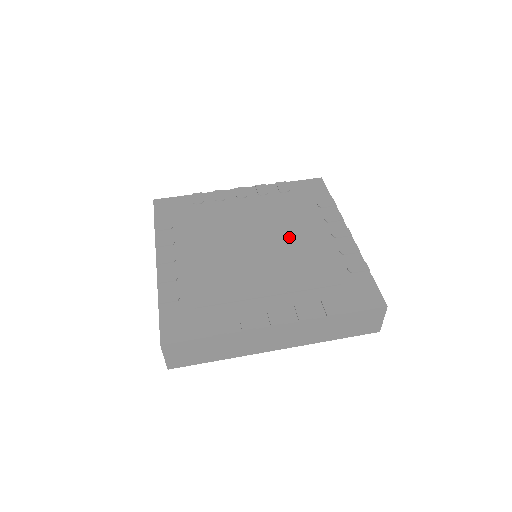
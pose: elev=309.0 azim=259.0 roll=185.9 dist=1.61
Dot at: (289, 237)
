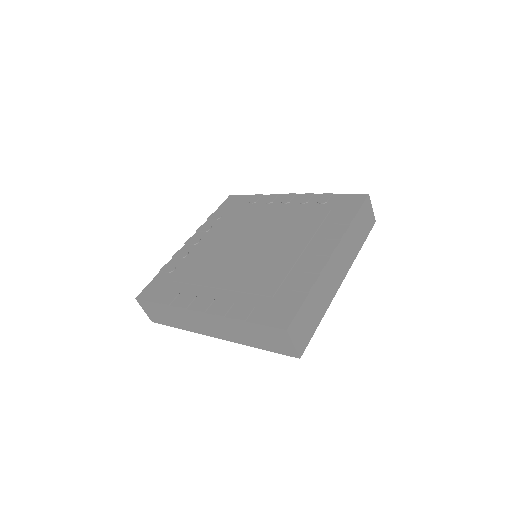
Dot at: (280, 245)
